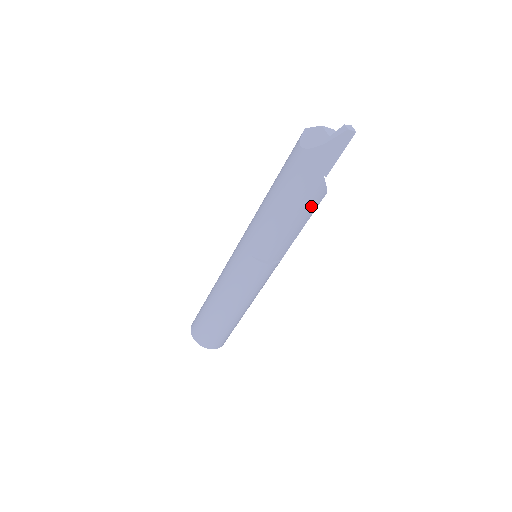
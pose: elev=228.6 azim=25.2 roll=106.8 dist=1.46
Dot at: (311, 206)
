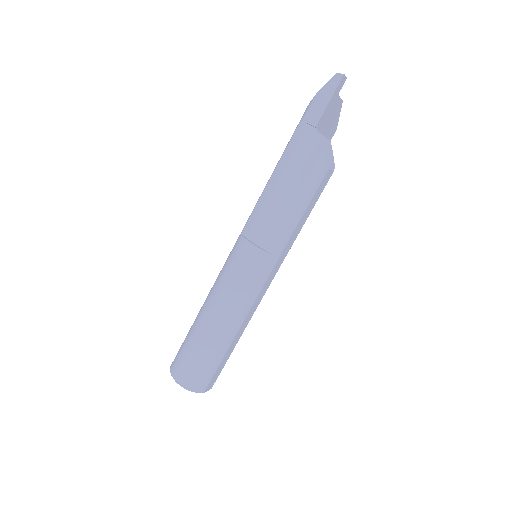
Dot at: (305, 173)
